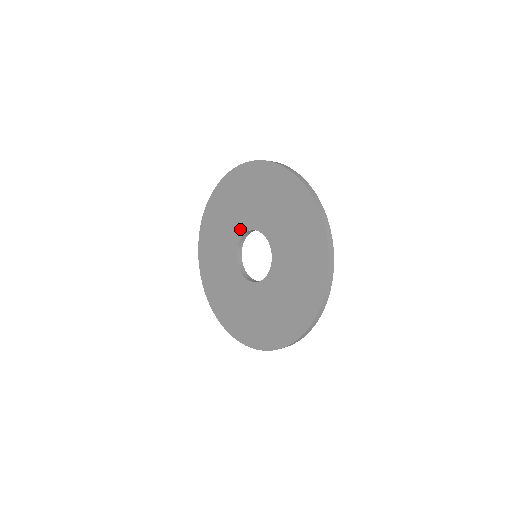
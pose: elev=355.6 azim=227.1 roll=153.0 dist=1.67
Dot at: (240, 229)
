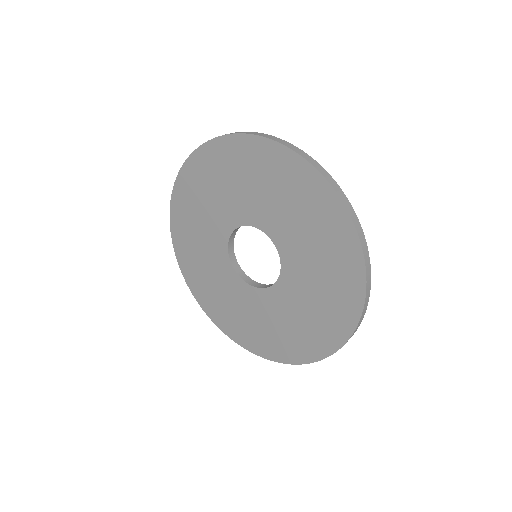
Dot at: (221, 248)
